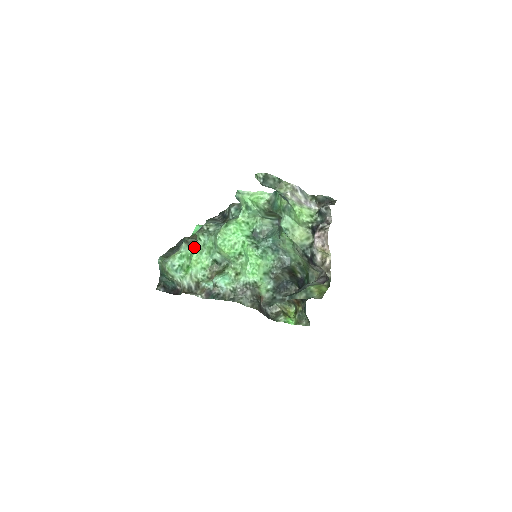
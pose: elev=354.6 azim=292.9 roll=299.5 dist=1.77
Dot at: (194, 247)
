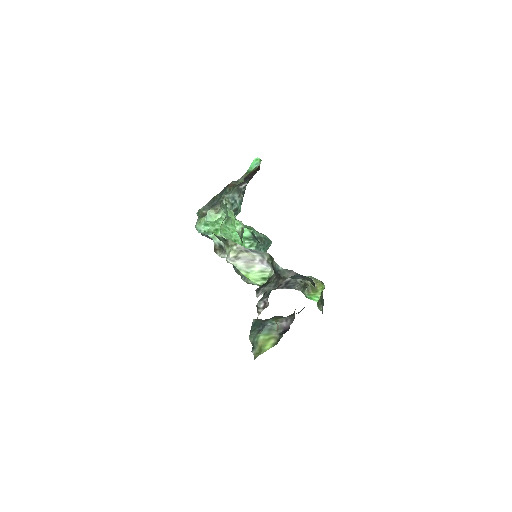
Dot at: (219, 215)
